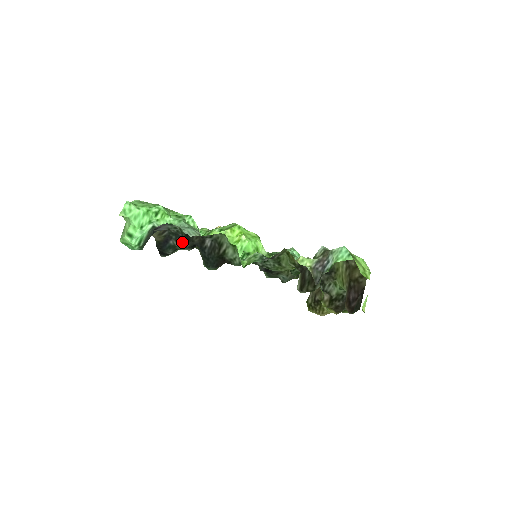
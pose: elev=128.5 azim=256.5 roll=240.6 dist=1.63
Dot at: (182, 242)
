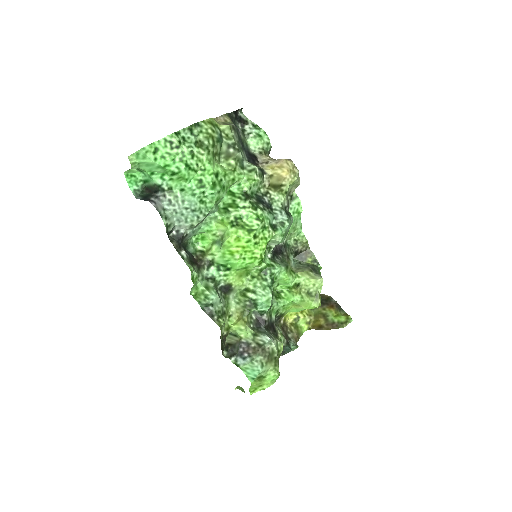
Dot at: (243, 146)
